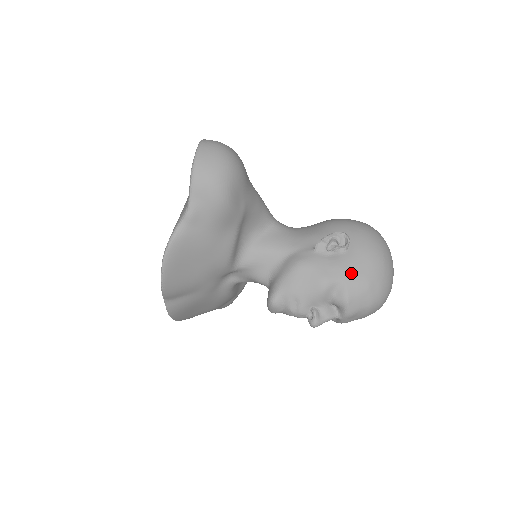
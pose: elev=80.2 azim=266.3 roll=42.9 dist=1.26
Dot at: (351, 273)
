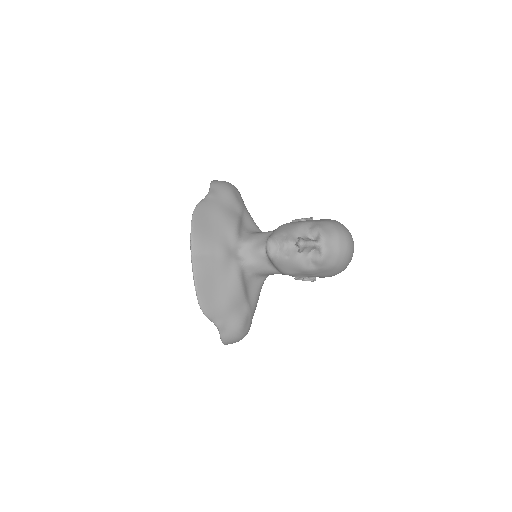
Dot at: (317, 221)
